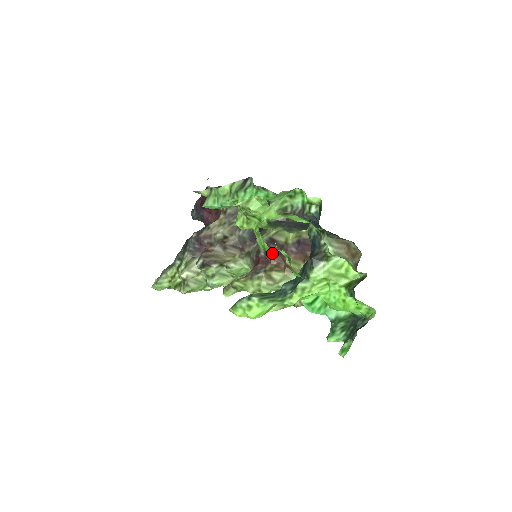
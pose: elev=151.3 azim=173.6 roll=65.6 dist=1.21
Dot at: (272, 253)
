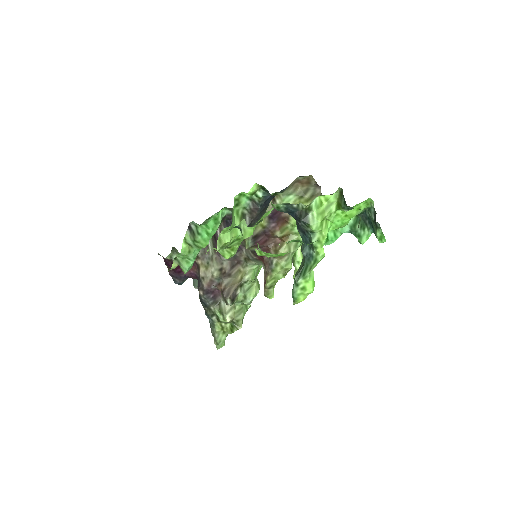
Dot at: occluded
